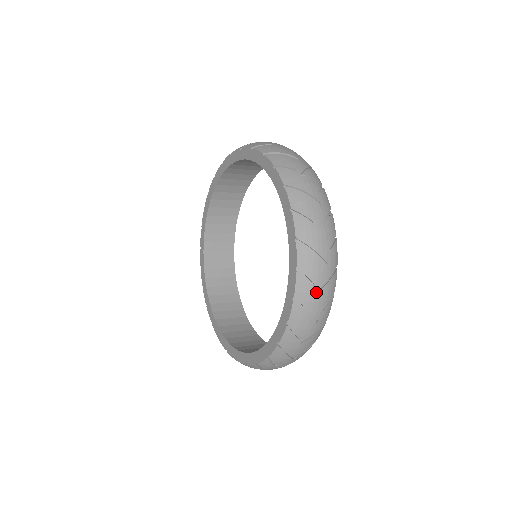
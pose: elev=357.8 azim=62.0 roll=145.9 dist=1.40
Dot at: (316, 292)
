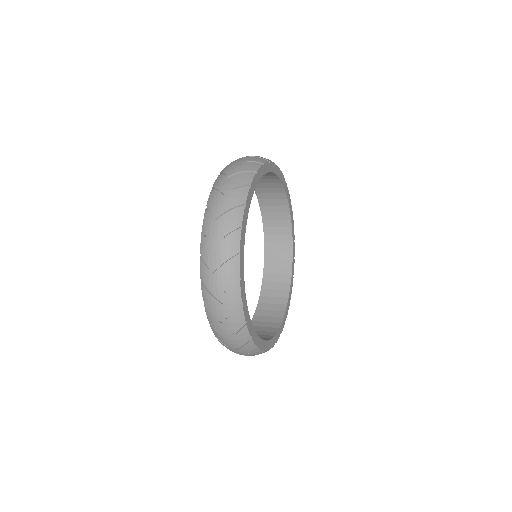
Dot at: (213, 275)
